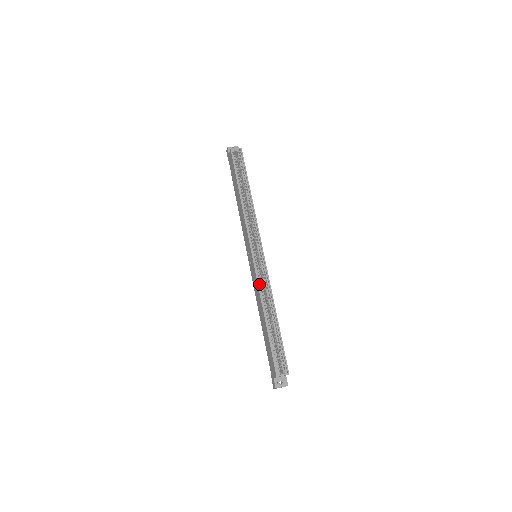
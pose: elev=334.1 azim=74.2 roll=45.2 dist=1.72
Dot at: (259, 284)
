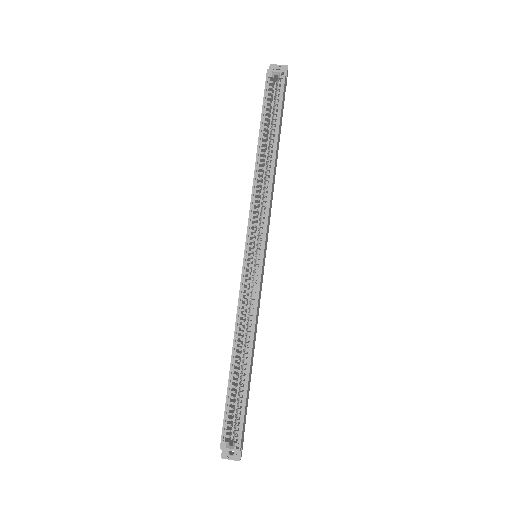
Dot at: (241, 304)
